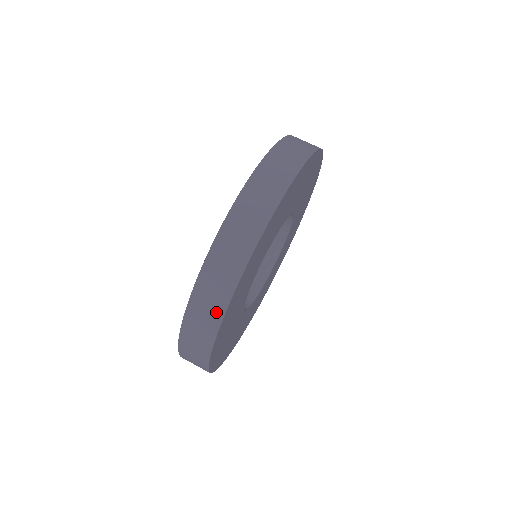
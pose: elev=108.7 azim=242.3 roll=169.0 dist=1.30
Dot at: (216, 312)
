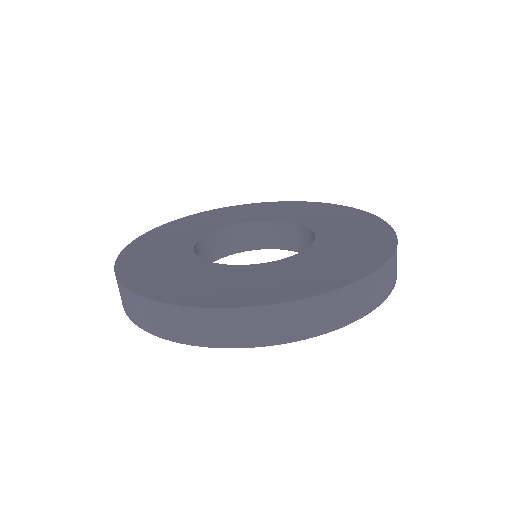
Dot at: occluded
